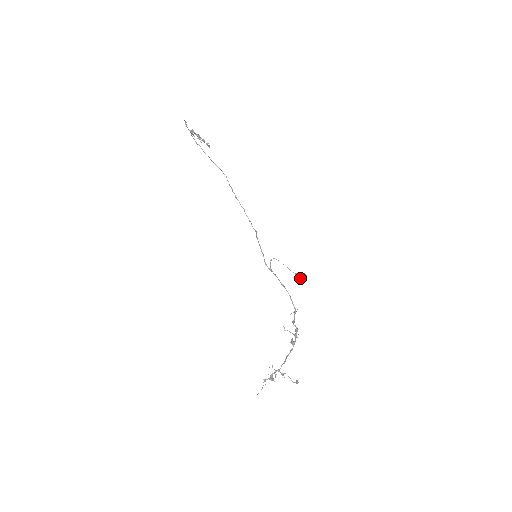
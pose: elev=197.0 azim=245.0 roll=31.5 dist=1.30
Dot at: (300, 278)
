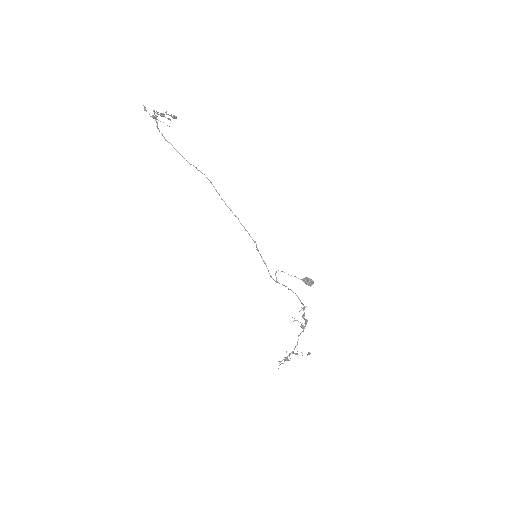
Dot at: (308, 285)
